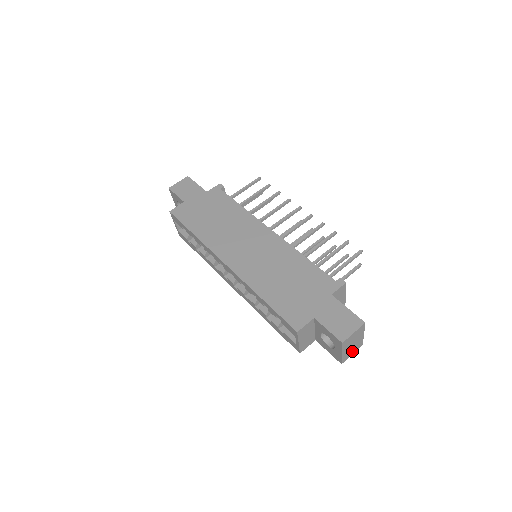
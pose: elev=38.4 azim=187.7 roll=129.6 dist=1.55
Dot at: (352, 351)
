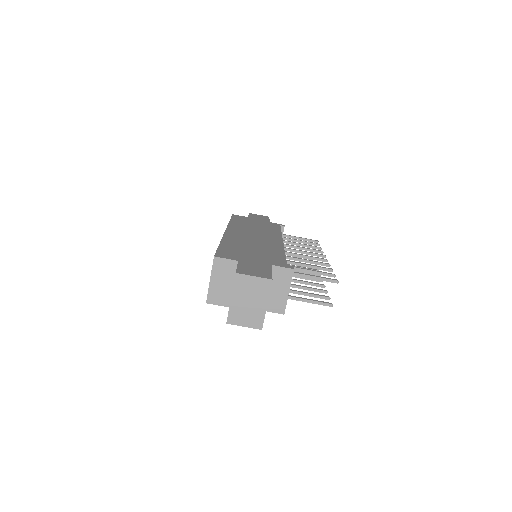
Dot at: (246, 319)
